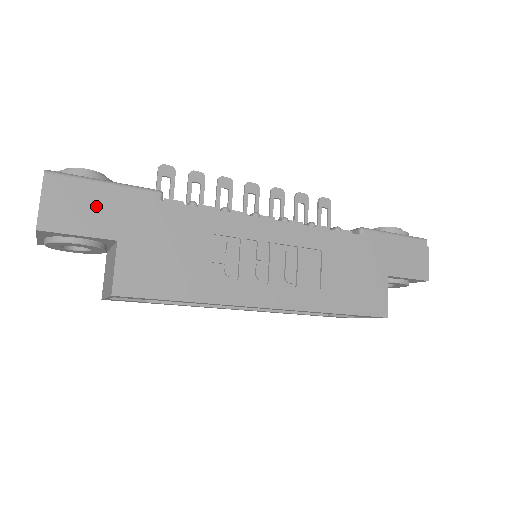
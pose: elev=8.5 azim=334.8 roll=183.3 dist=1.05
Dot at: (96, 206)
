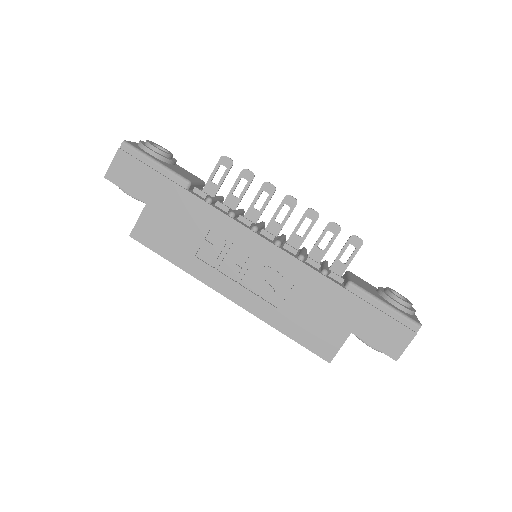
Dot at: (142, 176)
